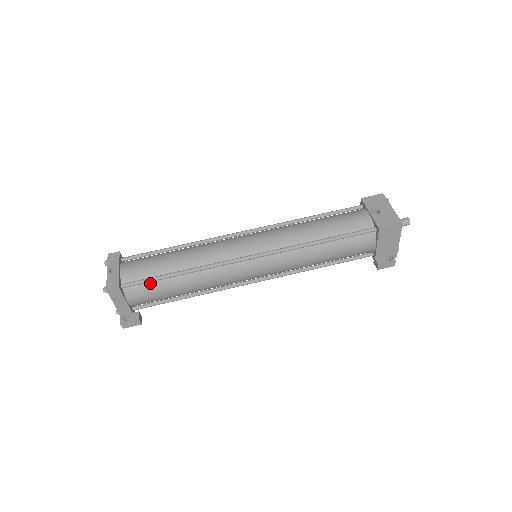
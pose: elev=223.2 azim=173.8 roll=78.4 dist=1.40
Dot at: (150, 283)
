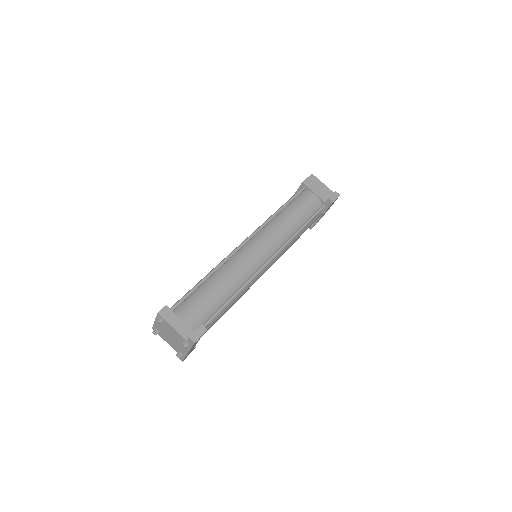
Dot at: (190, 298)
